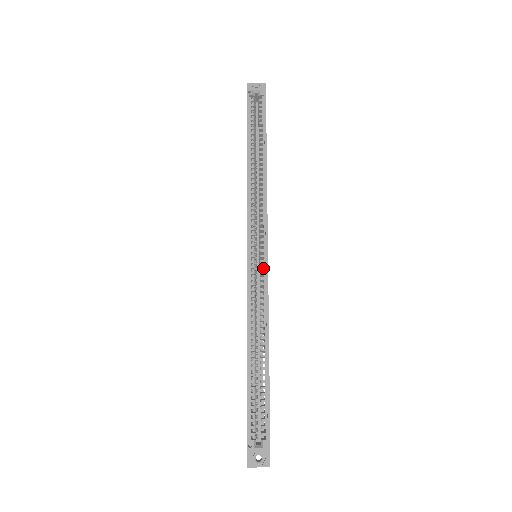
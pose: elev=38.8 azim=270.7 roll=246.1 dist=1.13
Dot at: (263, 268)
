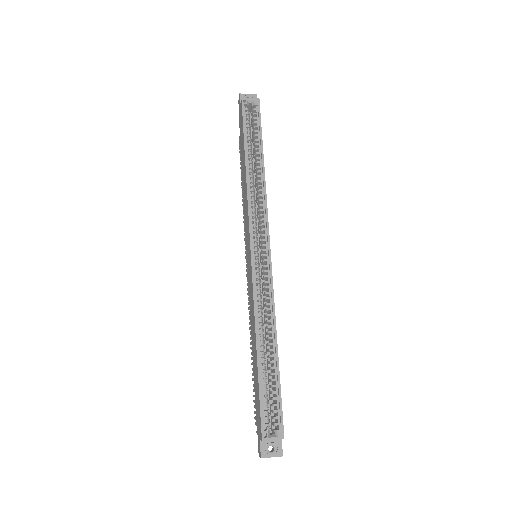
Dot at: (266, 266)
